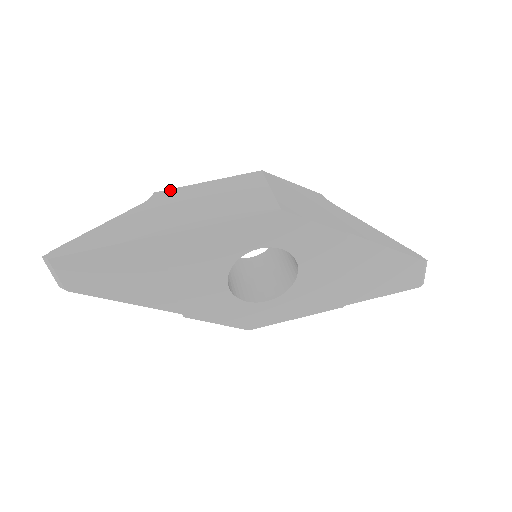
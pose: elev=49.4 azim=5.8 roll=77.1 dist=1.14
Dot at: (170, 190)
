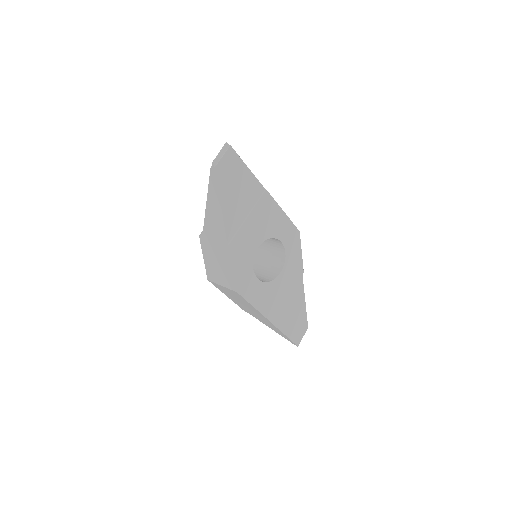
Dot at: occluded
